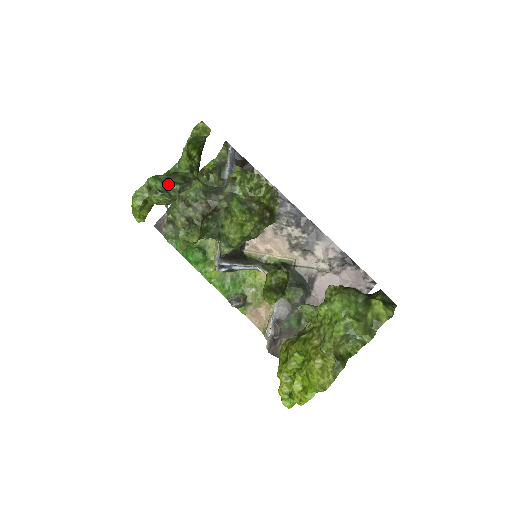
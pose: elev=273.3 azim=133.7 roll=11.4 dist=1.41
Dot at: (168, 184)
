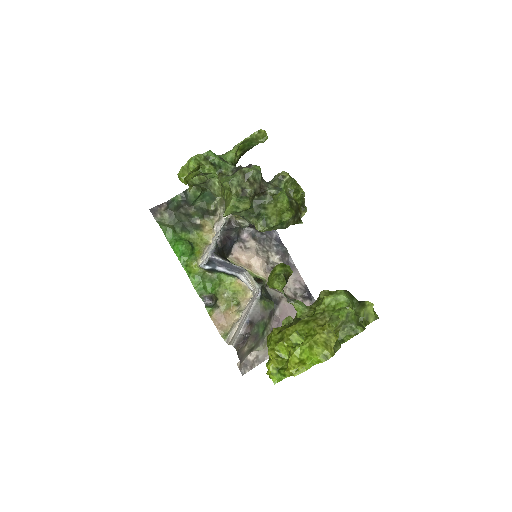
Dot at: occluded
